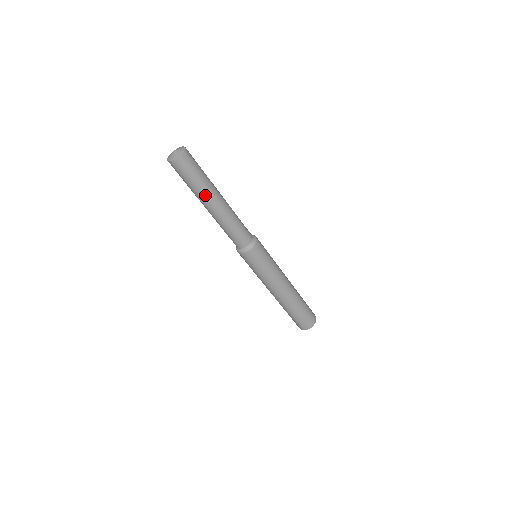
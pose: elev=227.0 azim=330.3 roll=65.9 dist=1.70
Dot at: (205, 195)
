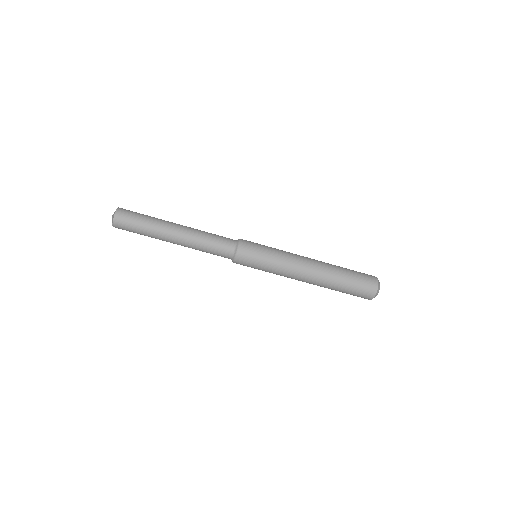
Dot at: (162, 223)
